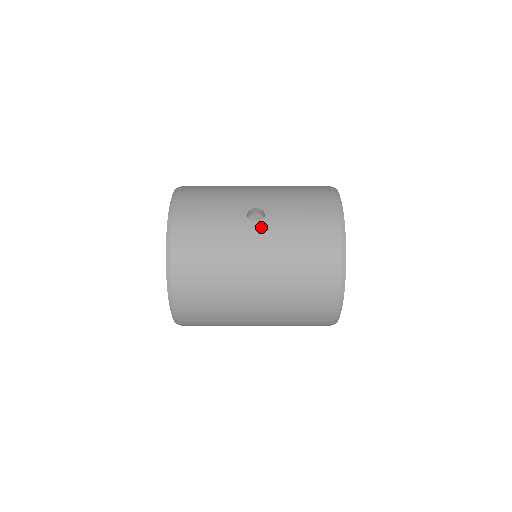
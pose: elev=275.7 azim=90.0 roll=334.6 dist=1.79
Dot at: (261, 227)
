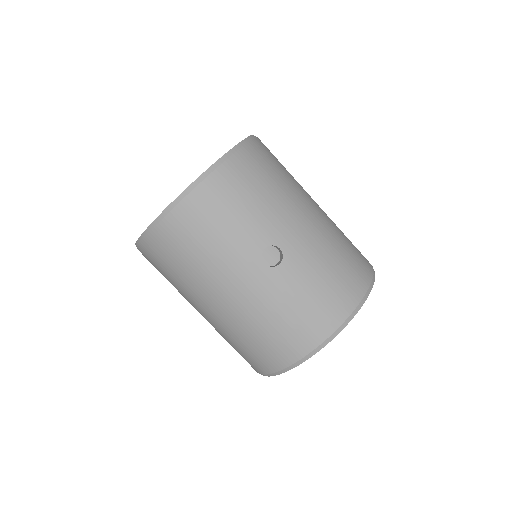
Dot at: (264, 272)
